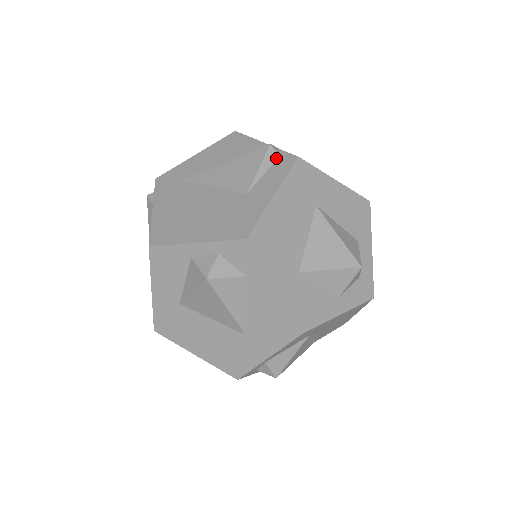
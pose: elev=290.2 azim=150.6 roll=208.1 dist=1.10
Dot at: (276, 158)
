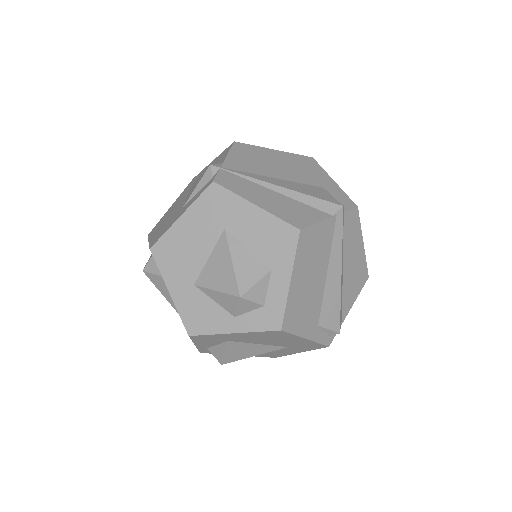
Dot at: (210, 179)
